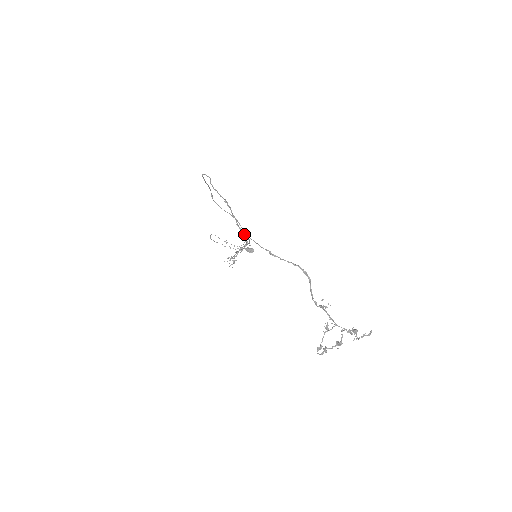
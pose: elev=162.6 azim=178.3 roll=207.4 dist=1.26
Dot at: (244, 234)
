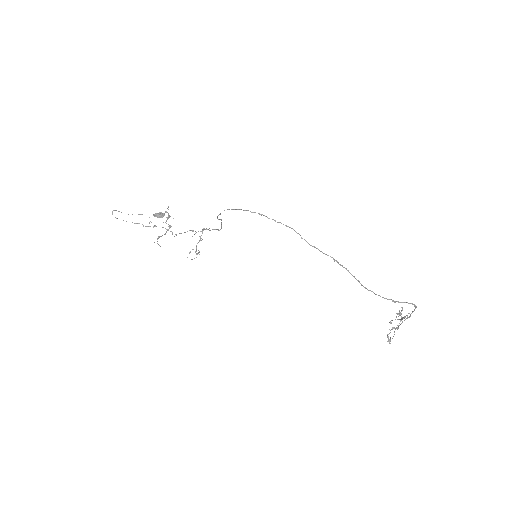
Dot at: (220, 229)
